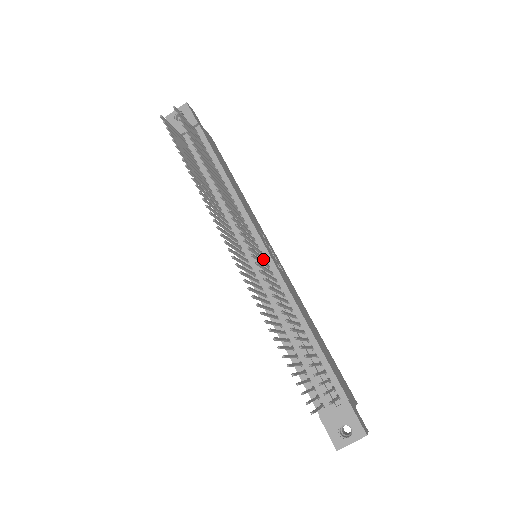
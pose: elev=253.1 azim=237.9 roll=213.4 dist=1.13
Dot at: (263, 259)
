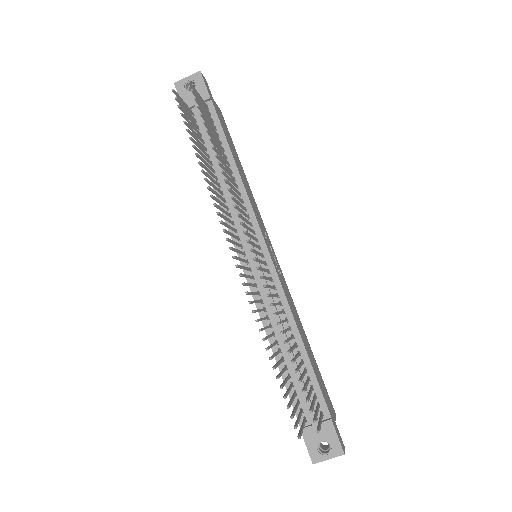
Dot at: (264, 264)
